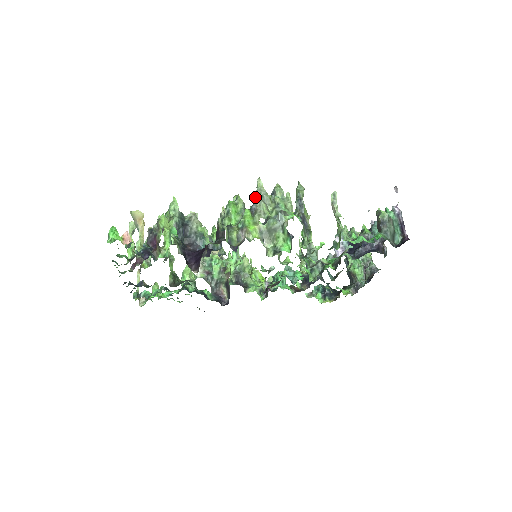
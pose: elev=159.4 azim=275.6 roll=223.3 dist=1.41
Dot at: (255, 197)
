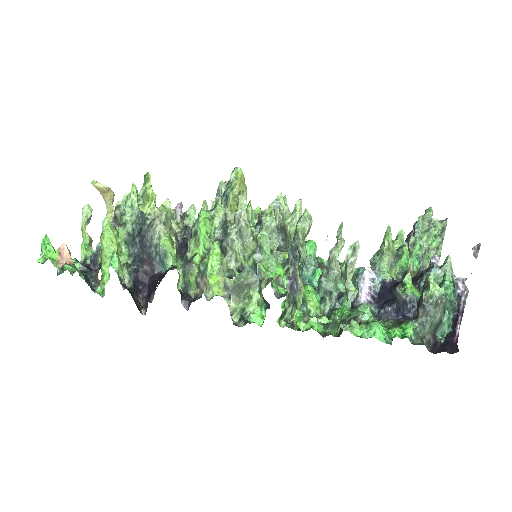
Dot at: (230, 226)
